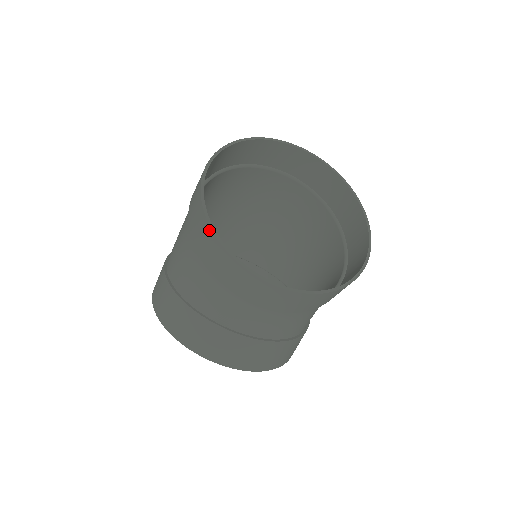
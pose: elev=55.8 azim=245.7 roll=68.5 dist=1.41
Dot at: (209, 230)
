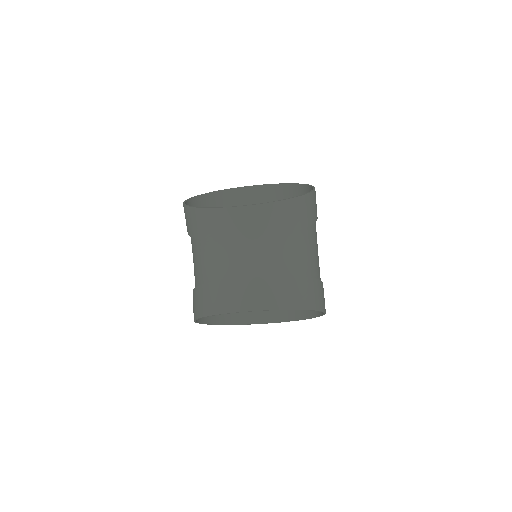
Dot at: (190, 210)
